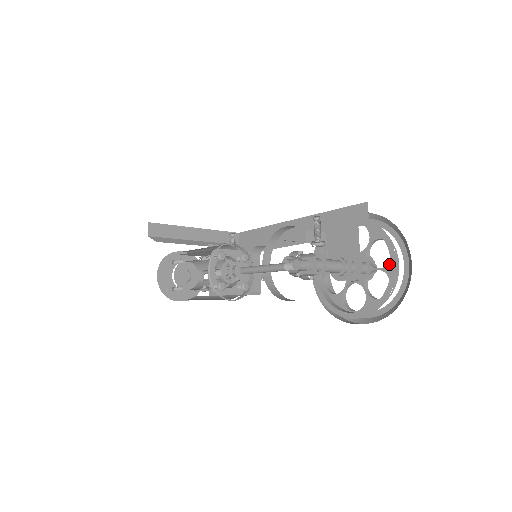
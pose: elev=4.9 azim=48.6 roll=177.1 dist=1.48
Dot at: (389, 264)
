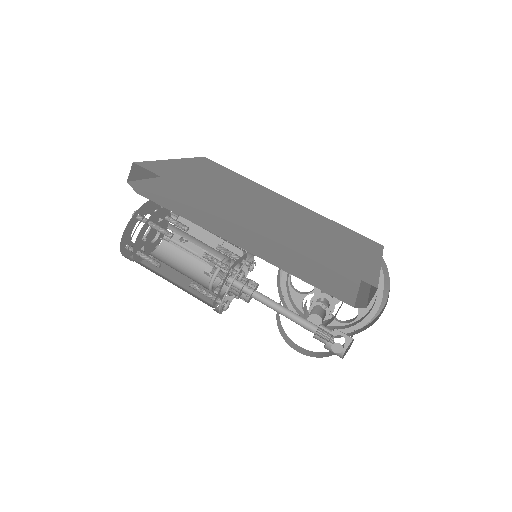
Dot at: occluded
